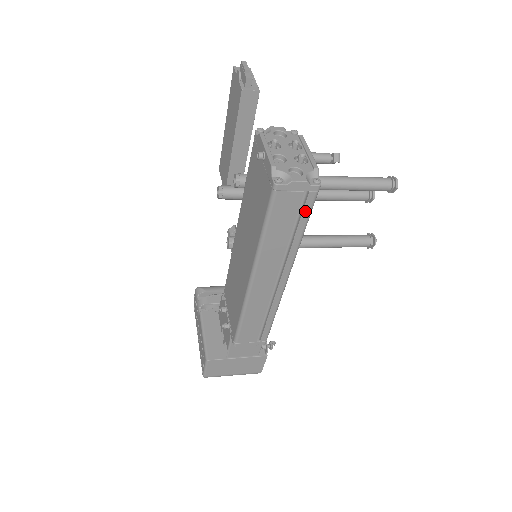
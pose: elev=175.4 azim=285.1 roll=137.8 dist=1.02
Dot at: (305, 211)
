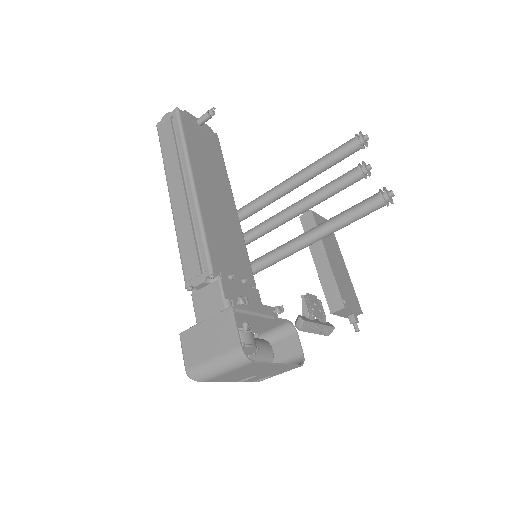
Dot at: (176, 127)
